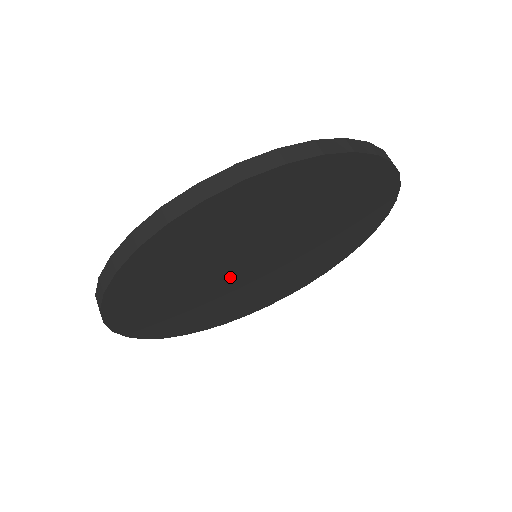
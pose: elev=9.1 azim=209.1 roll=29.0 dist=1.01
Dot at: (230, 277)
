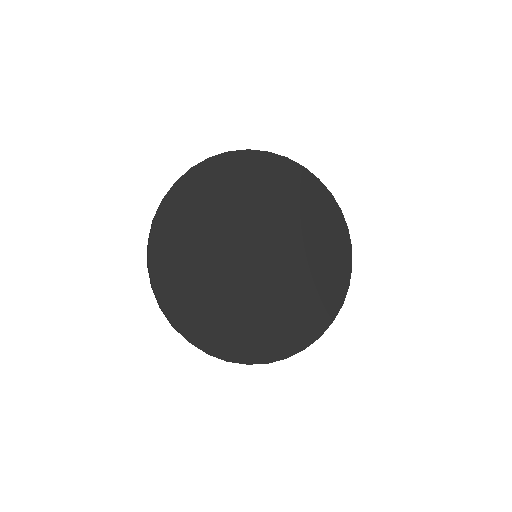
Dot at: (241, 270)
